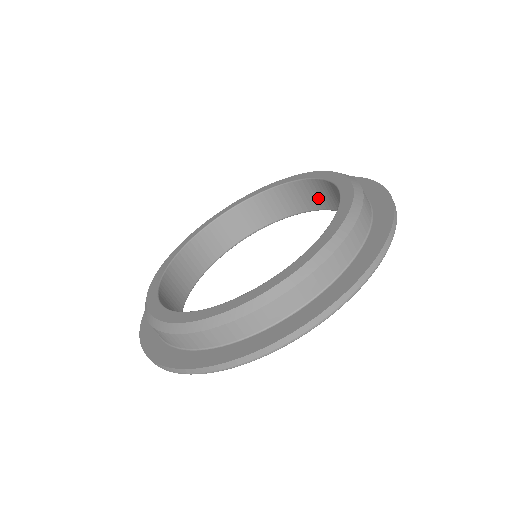
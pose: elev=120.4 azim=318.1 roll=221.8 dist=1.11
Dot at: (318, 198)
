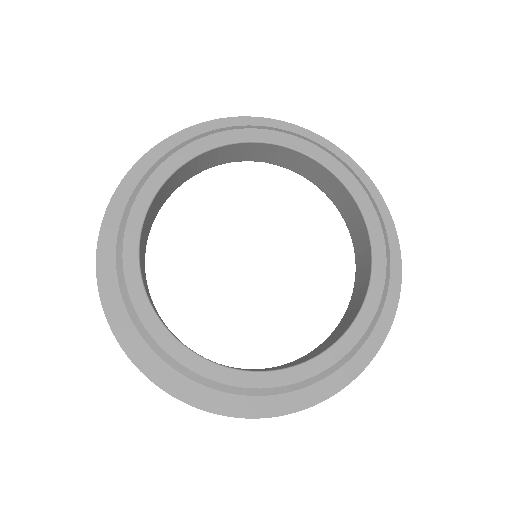
Dot at: (337, 196)
